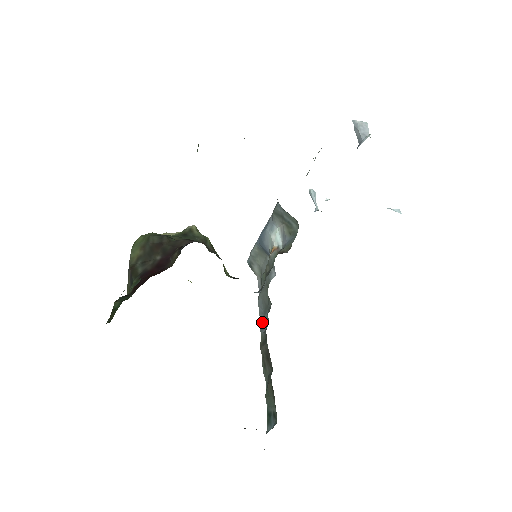
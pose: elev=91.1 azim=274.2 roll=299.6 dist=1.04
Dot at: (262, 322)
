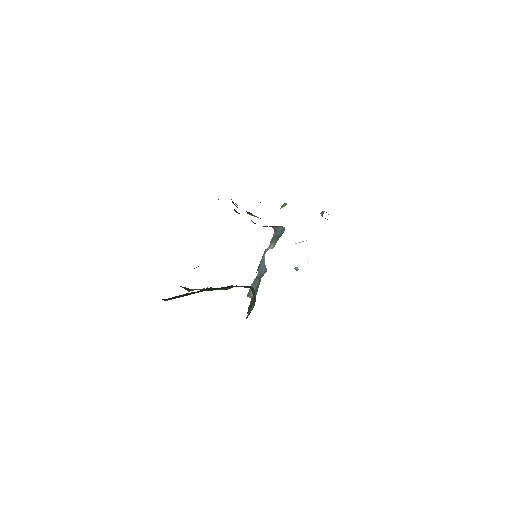
Dot at: occluded
